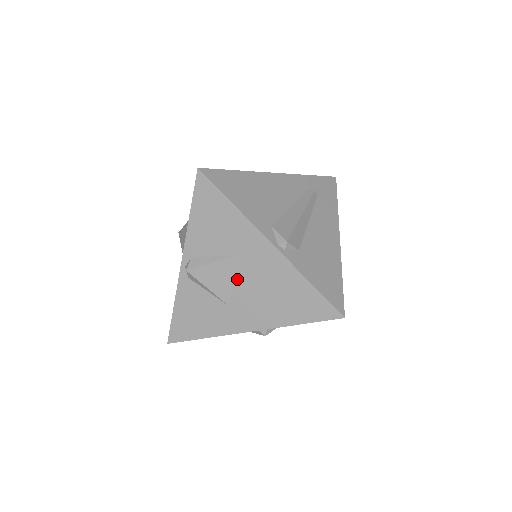
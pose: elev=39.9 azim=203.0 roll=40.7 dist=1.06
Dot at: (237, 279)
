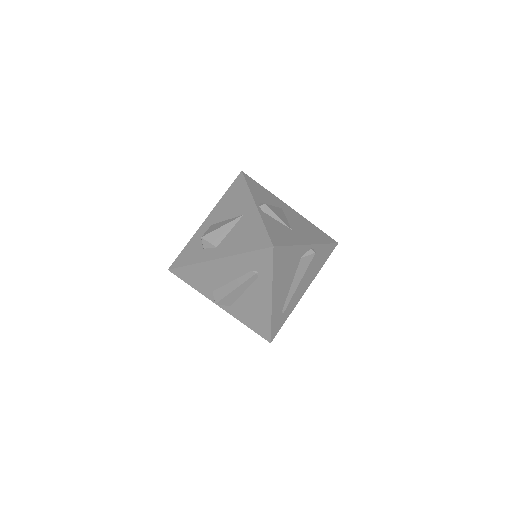
Dot at: (287, 218)
